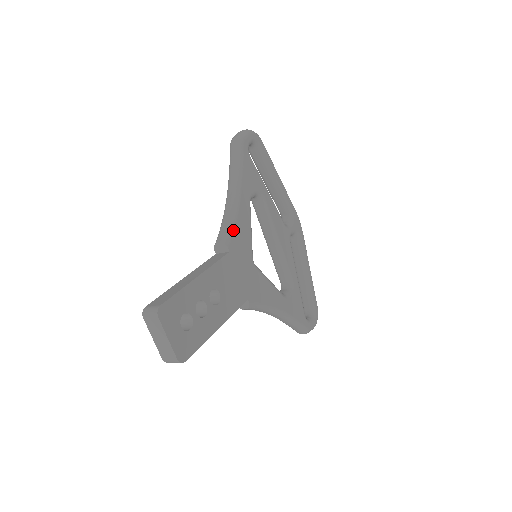
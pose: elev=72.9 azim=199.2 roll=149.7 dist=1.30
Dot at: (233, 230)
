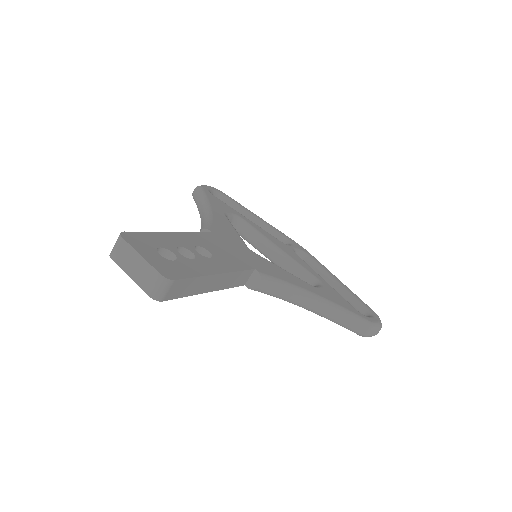
Dot at: (211, 223)
